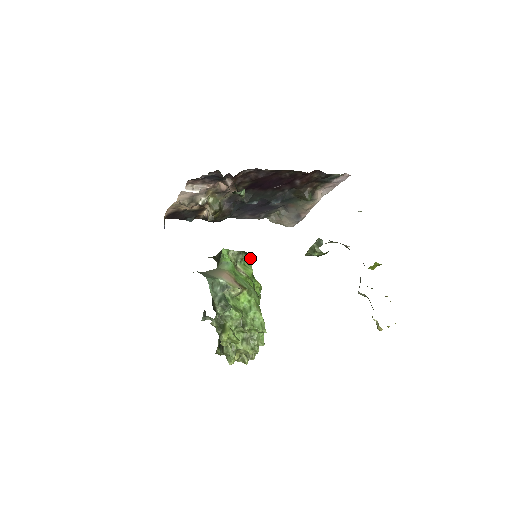
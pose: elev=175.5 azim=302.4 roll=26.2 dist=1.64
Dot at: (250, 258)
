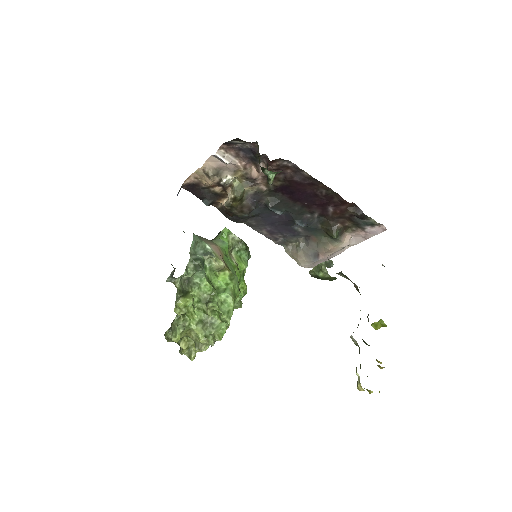
Dot at: (249, 254)
